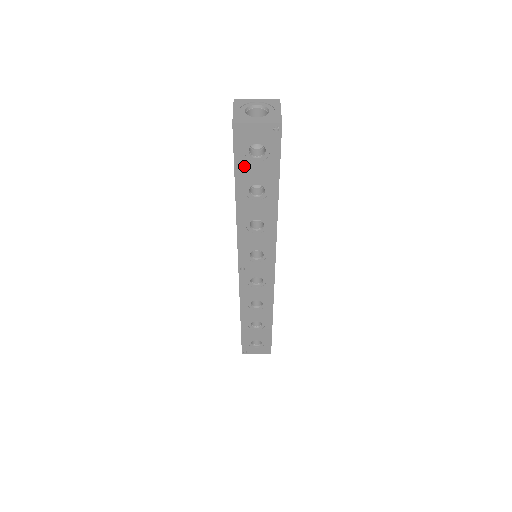
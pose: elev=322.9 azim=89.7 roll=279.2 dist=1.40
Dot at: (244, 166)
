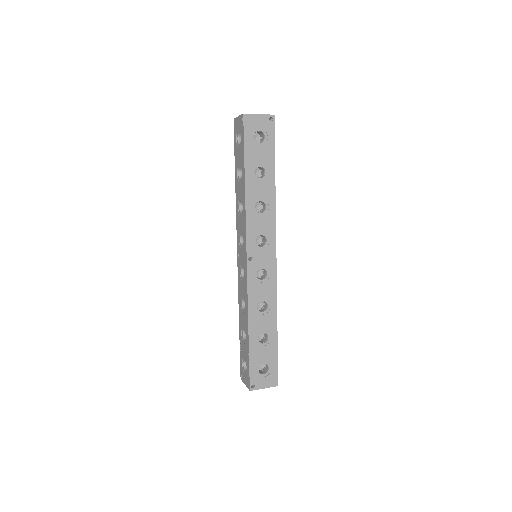
Dot at: (251, 149)
